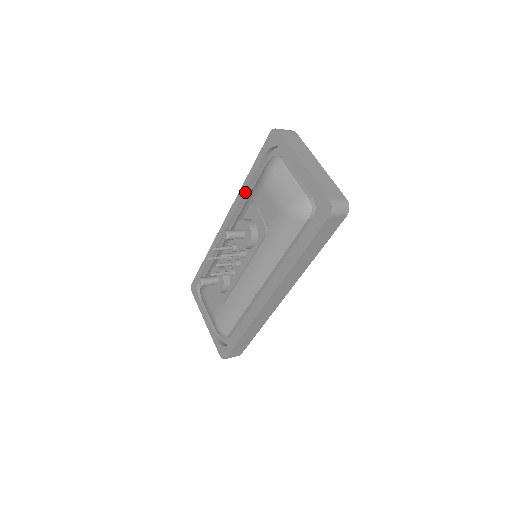
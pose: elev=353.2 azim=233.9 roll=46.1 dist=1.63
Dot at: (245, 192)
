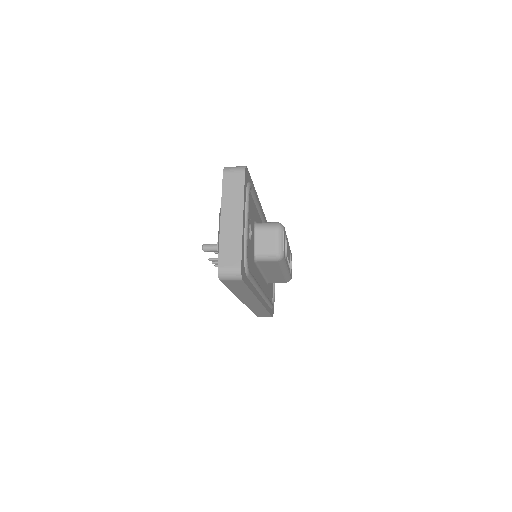
Dot at: occluded
